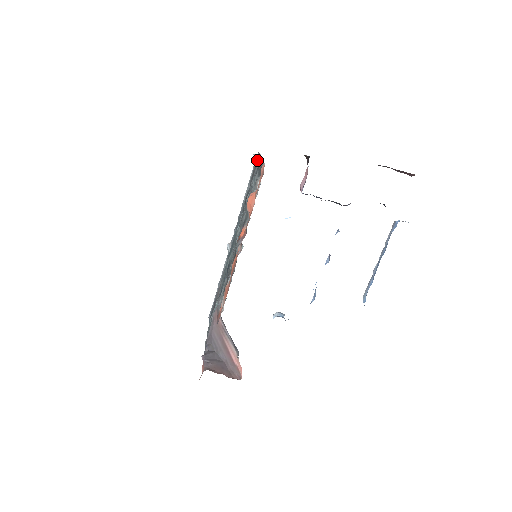
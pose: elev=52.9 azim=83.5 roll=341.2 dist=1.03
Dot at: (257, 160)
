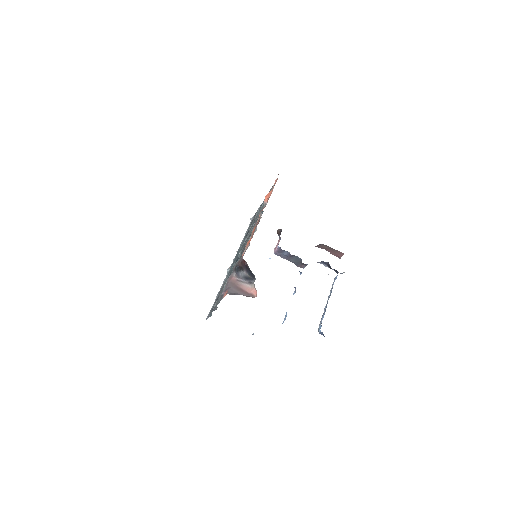
Dot at: (258, 209)
